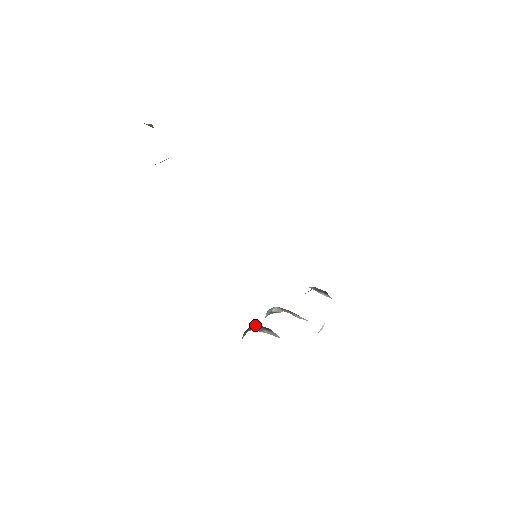
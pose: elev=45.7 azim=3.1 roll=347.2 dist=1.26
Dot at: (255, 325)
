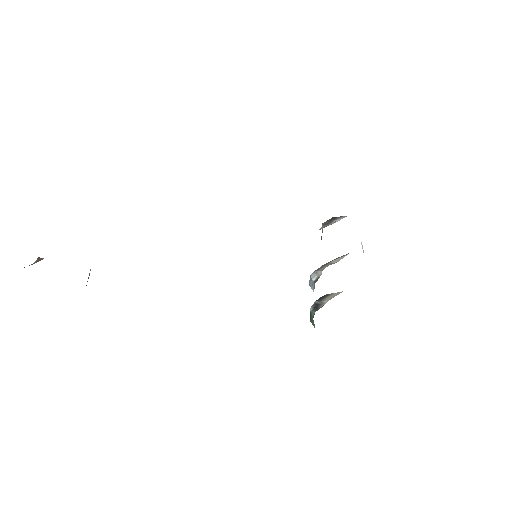
Dot at: (311, 306)
